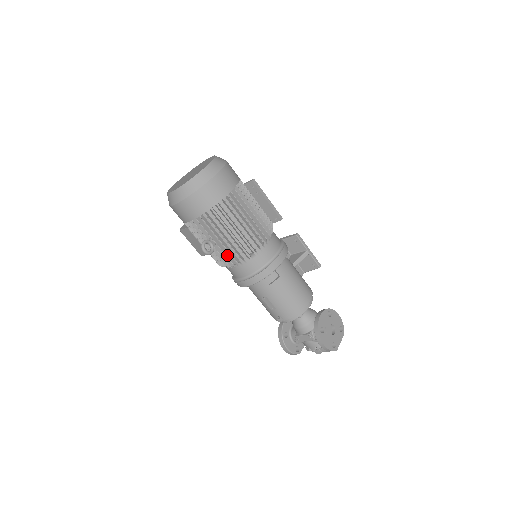
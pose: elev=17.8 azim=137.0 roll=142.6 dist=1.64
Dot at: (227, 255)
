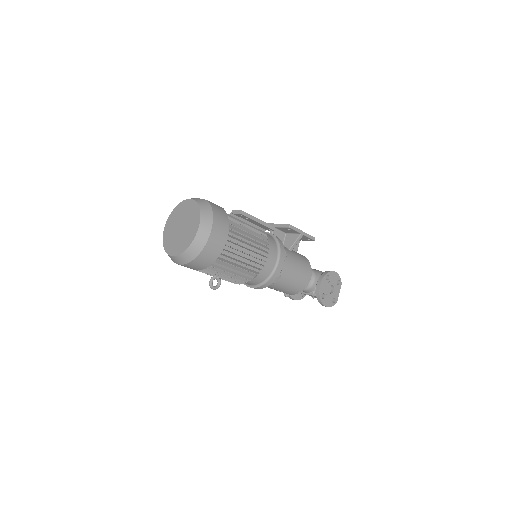
Dot at: (233, 281)
